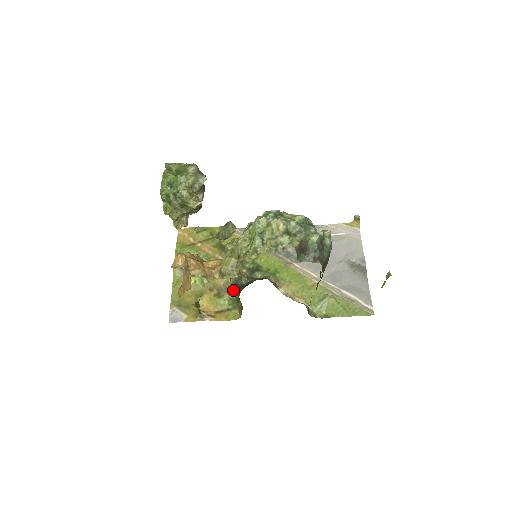
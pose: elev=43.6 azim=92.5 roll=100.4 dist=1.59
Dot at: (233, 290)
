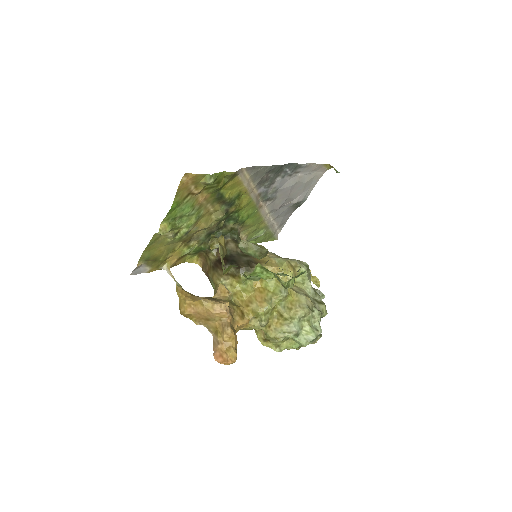
Dot at: (204, 241)
